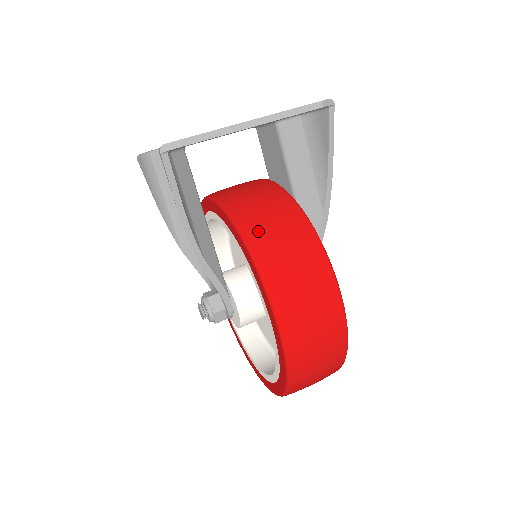
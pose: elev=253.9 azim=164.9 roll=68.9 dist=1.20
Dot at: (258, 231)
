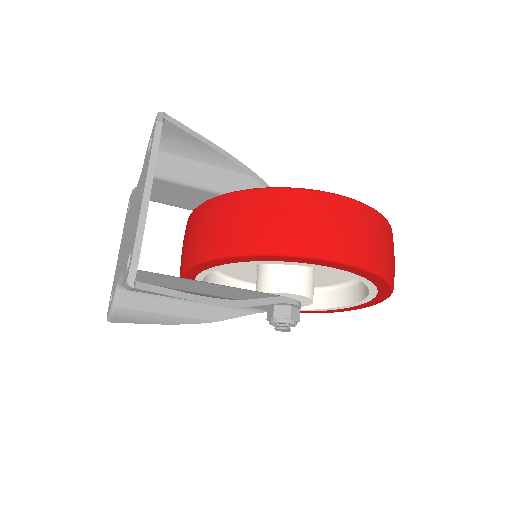
Dot at: (243, 238)
